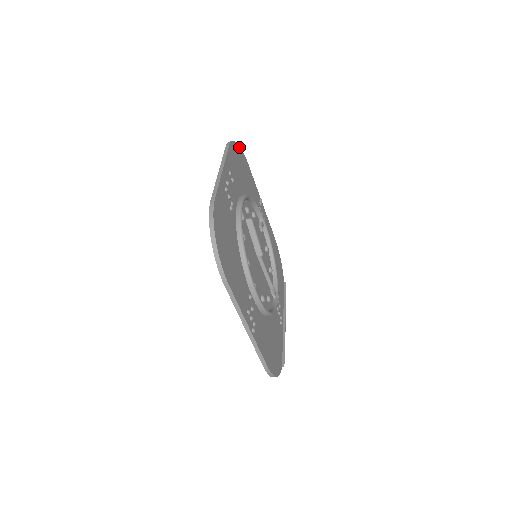
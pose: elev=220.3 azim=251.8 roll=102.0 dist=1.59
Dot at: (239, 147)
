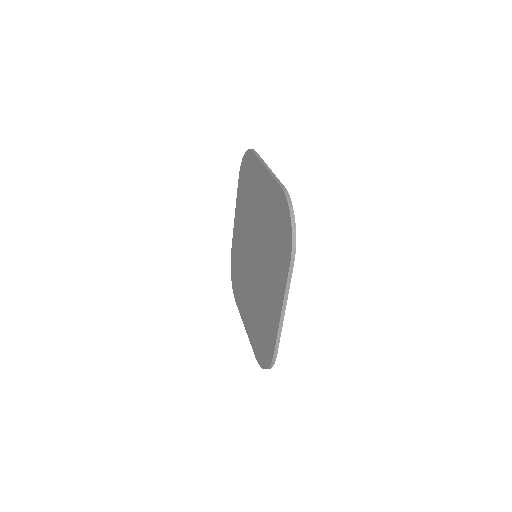
Dot at: occluded
